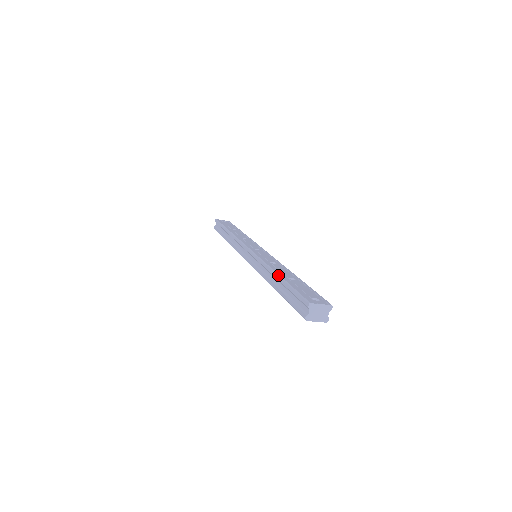
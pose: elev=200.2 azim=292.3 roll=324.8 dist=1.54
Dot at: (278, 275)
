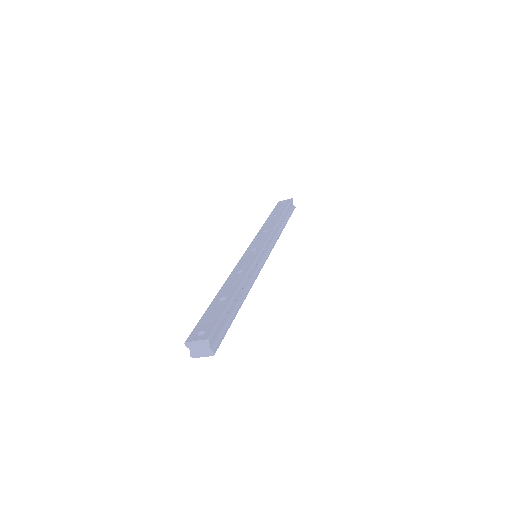
Dot at: (215, 296)
